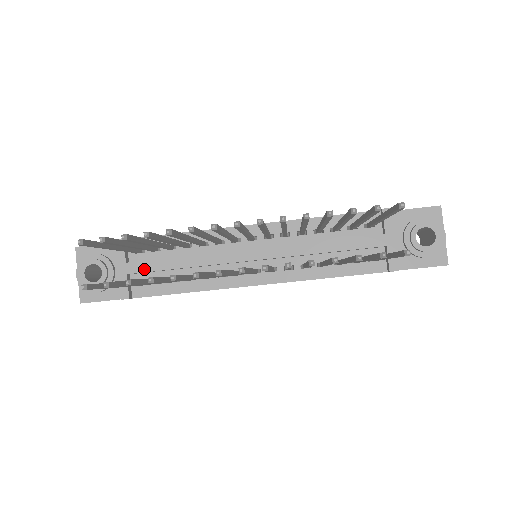
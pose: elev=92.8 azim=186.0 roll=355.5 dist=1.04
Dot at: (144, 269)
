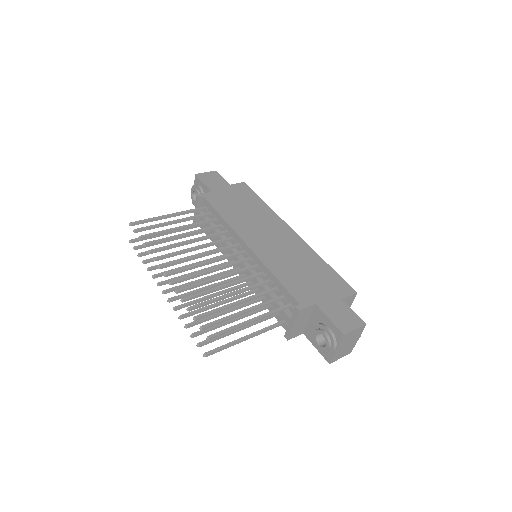
Dot at: (202, 220)
